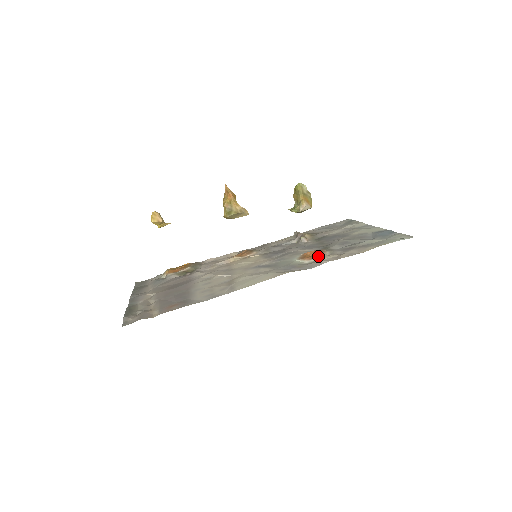
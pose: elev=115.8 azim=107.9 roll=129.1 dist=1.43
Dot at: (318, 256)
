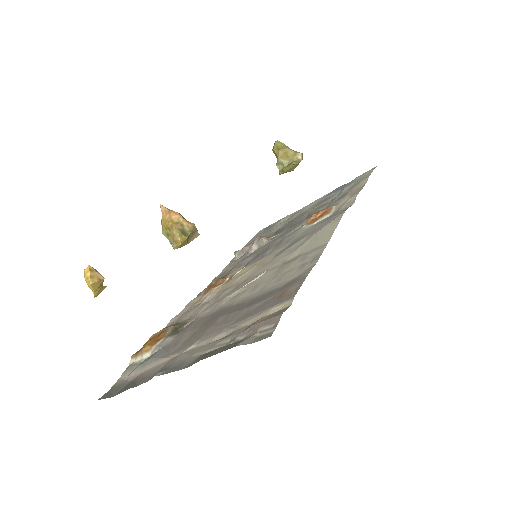
Dot at: (331, 208)
